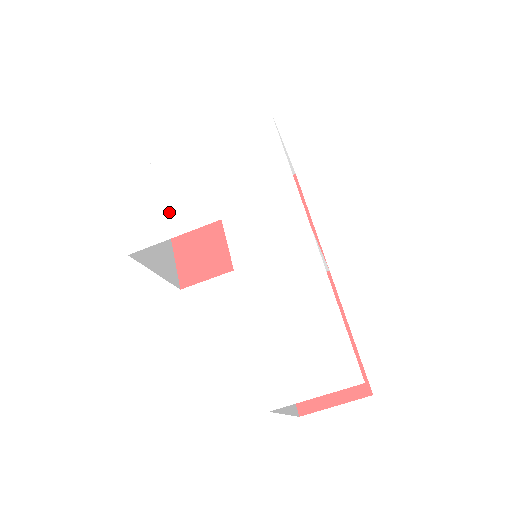
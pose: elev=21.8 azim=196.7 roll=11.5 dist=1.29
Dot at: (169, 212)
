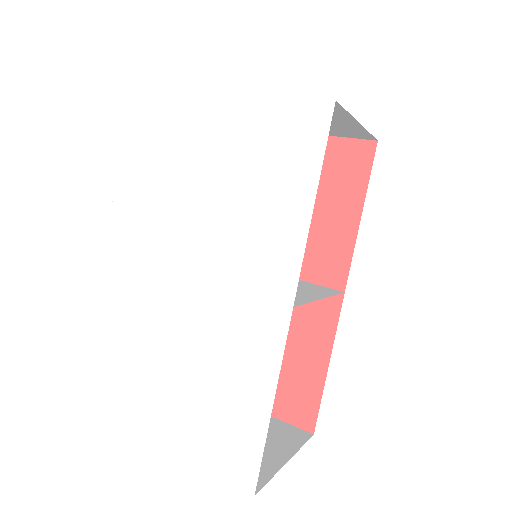
Dot at: (164, 177)
